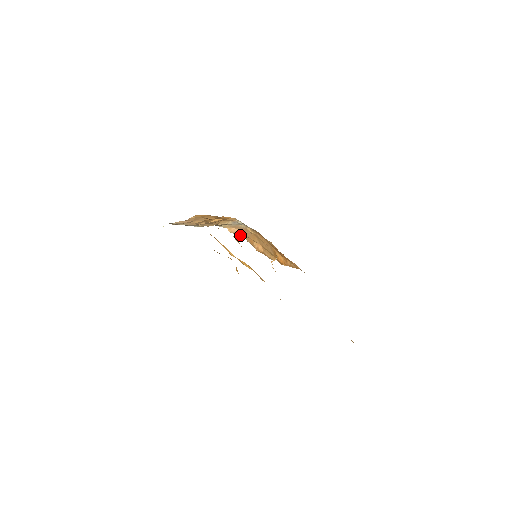
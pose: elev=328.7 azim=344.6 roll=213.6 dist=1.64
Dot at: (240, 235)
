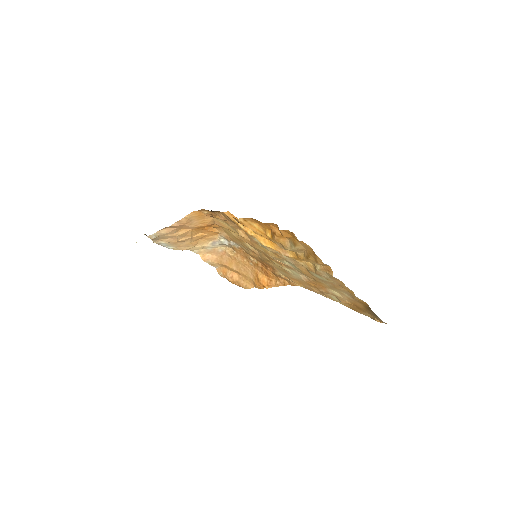
Dot at: (212, 264)
